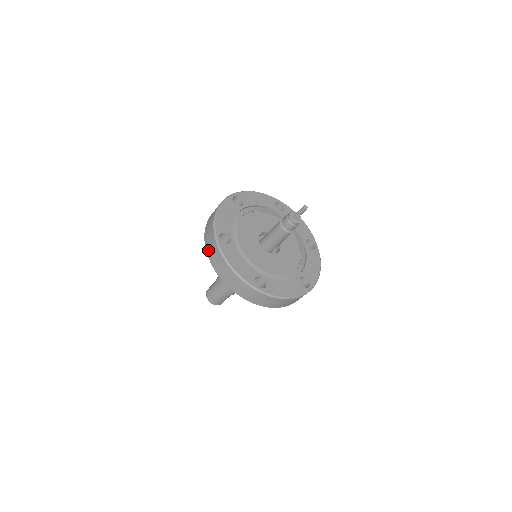
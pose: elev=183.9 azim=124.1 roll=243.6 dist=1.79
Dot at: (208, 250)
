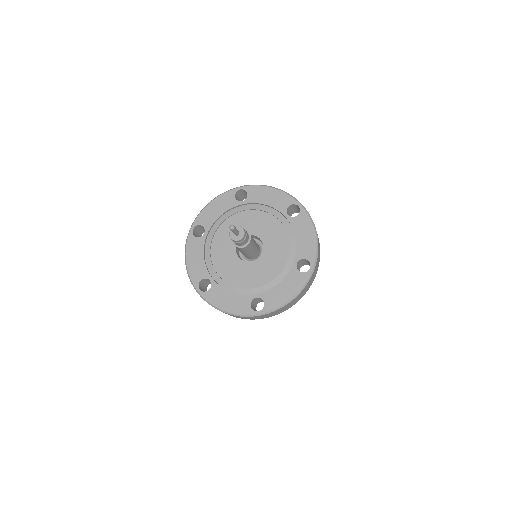
Dot at: occluded
